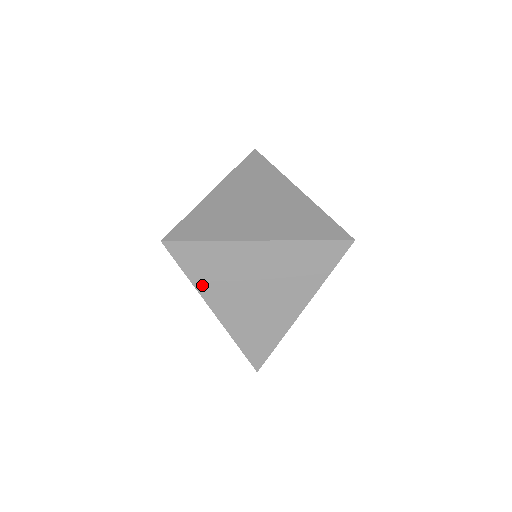
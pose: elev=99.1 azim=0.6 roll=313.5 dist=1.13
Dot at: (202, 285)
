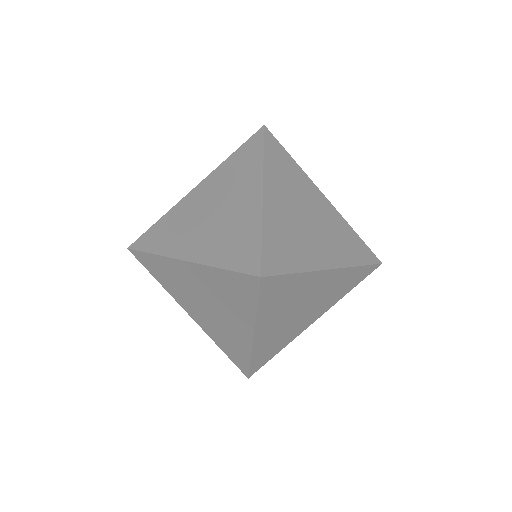
Dot at: (263, 314)
